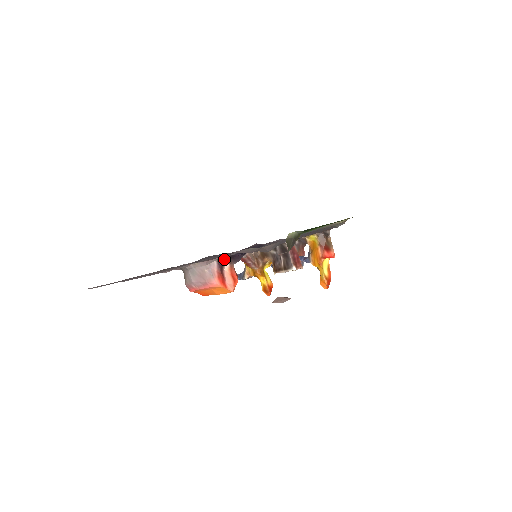
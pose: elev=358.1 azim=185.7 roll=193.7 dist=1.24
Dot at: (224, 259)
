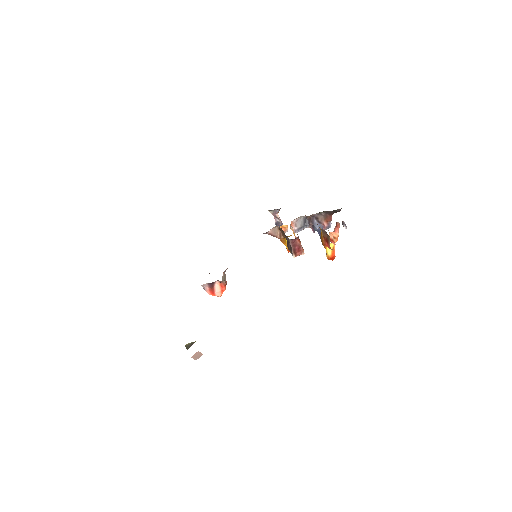
Dot at: (212, 282)
